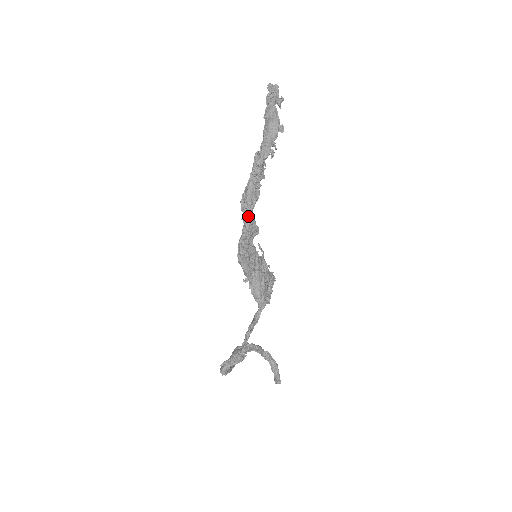
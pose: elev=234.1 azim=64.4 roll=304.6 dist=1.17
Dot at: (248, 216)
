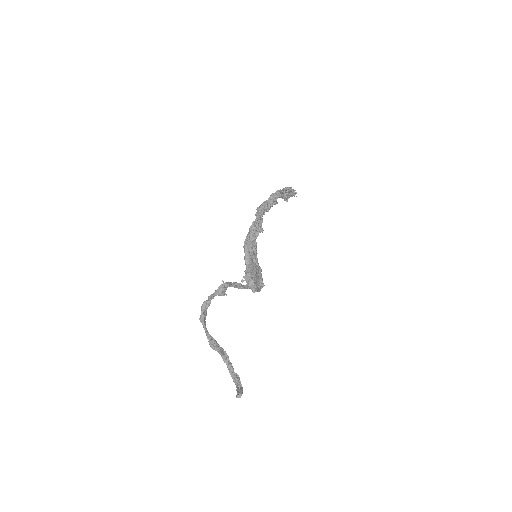
Dot at: (259, 212)
